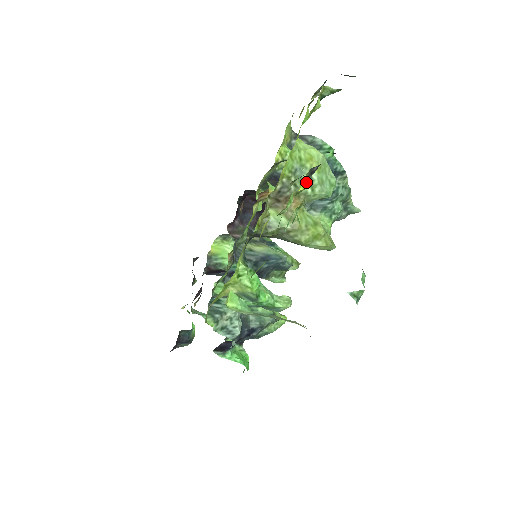
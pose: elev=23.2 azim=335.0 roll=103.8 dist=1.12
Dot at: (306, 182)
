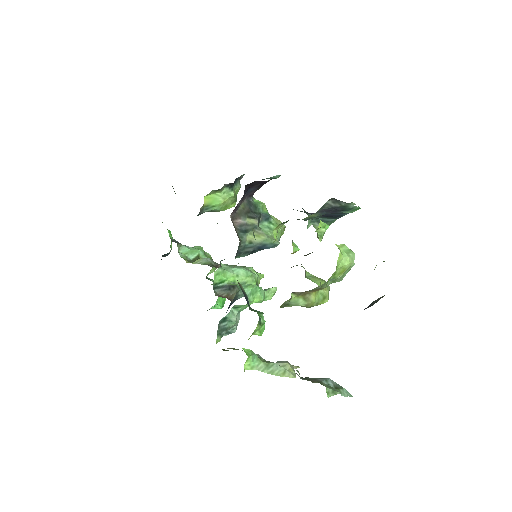
Dot at: occluded
